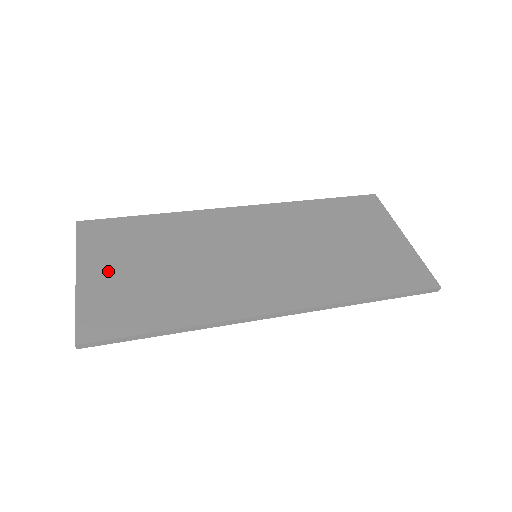
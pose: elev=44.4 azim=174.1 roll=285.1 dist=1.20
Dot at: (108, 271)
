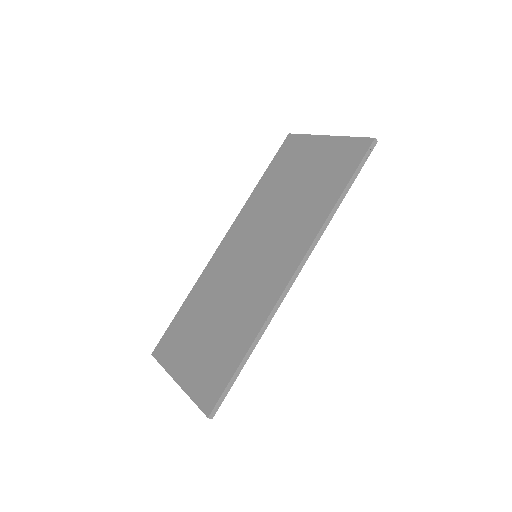
Dot at: (189, 361)
